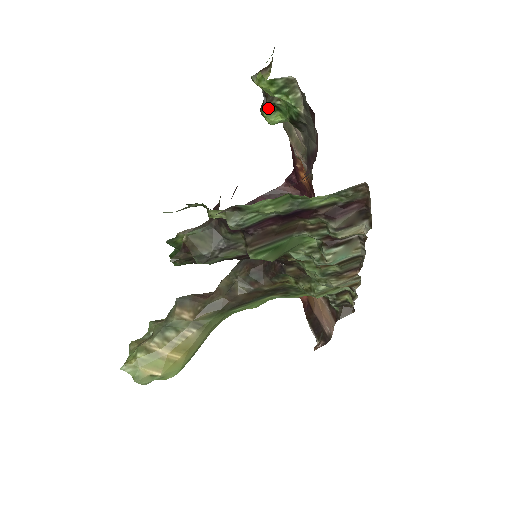
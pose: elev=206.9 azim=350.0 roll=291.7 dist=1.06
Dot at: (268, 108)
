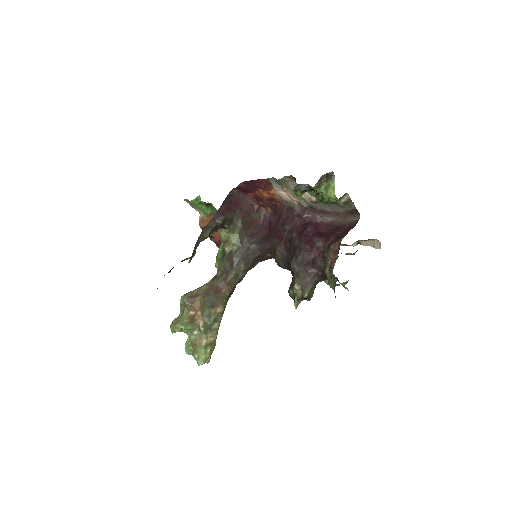
Dot at: (304, 192)
